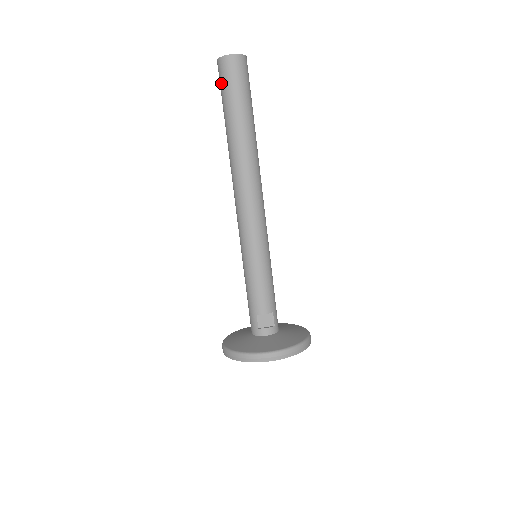
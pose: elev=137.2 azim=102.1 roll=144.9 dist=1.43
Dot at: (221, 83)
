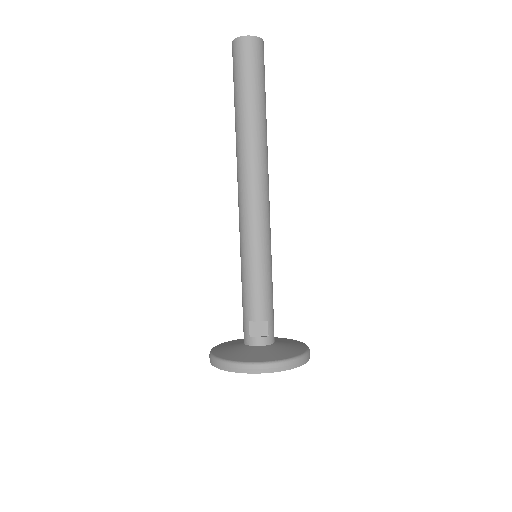
Dot at: (233, 67)
